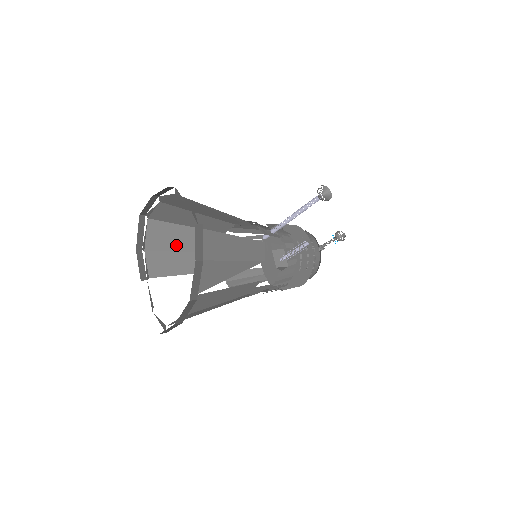
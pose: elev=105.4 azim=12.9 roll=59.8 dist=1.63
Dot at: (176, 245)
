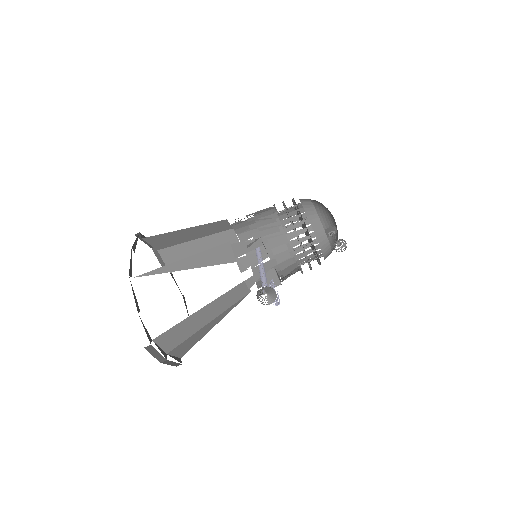
Dot at: (183, 239)
